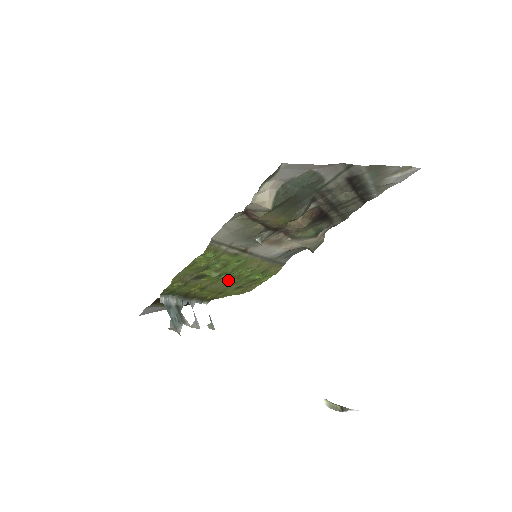
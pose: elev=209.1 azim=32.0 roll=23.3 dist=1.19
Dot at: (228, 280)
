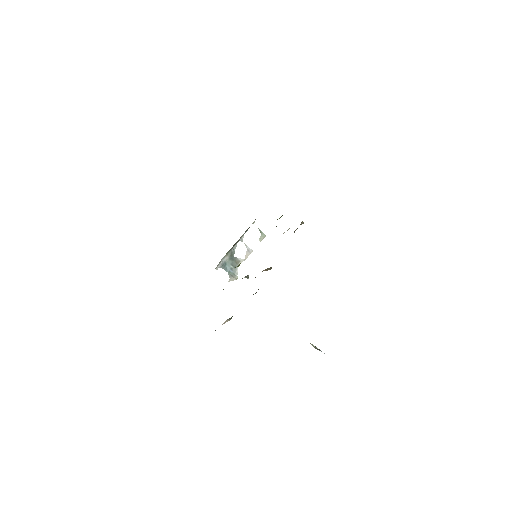
Dot at: occluded
